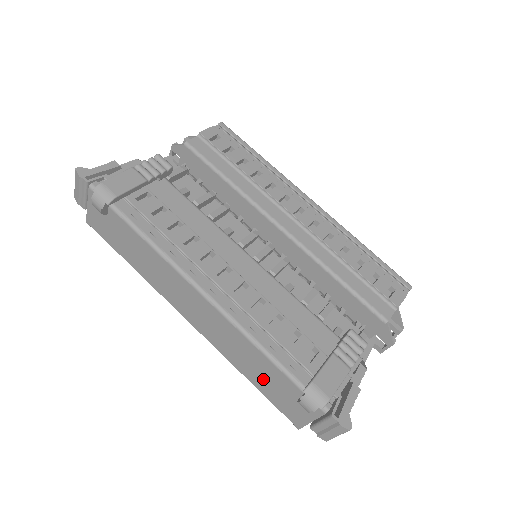
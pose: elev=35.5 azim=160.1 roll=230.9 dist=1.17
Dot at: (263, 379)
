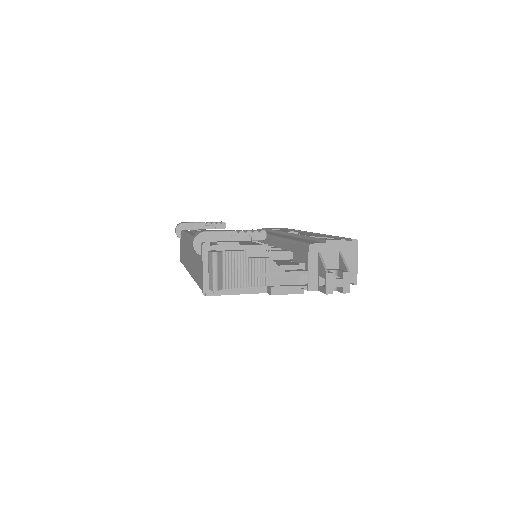
Dot at: occluded
